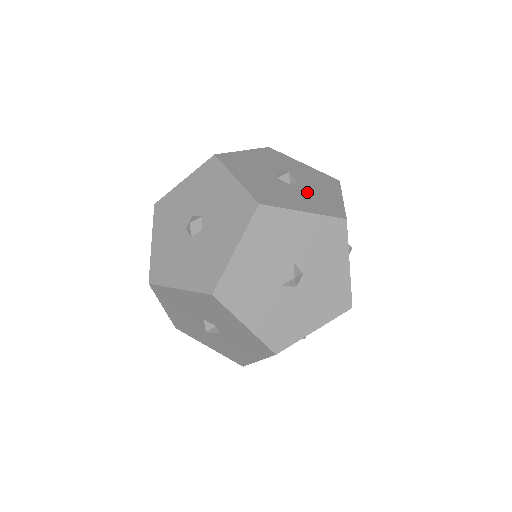
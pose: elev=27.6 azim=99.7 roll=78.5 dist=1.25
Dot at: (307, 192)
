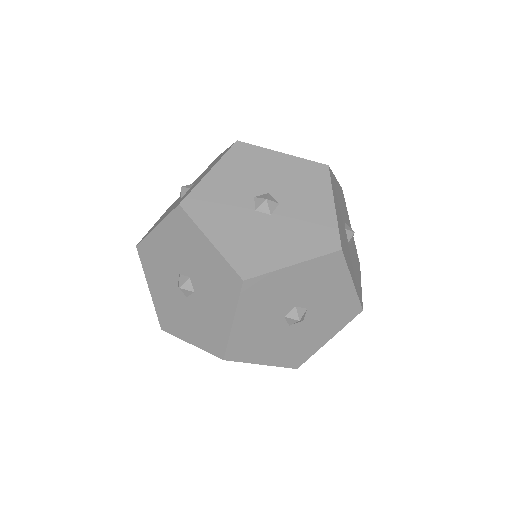
Dot at: occluded
